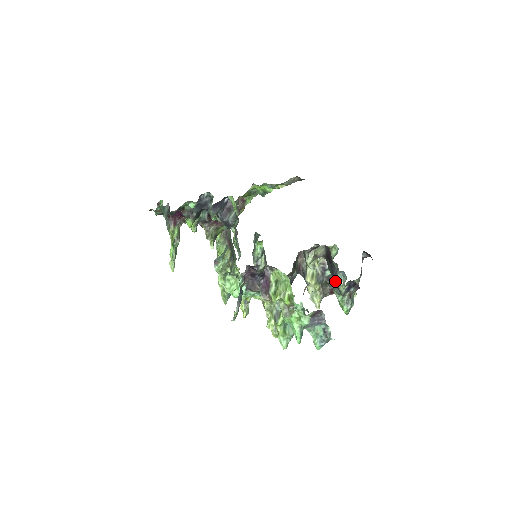
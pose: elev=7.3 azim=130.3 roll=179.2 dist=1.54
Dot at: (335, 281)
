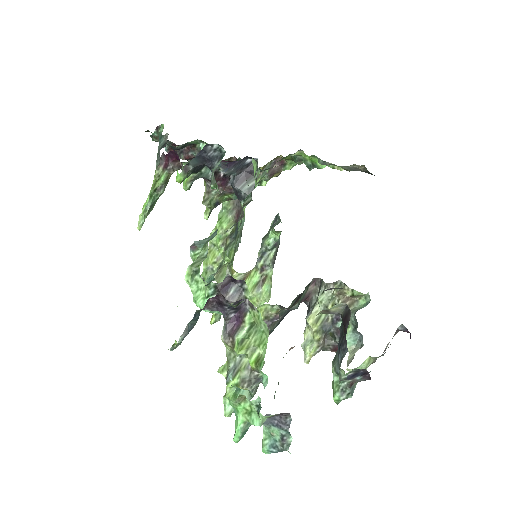
Dot at: (339, 357)
